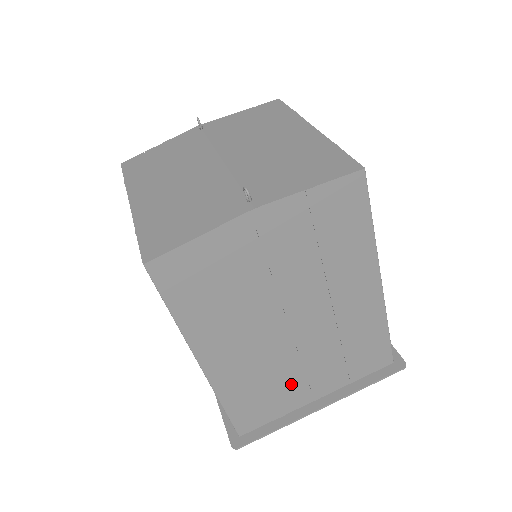
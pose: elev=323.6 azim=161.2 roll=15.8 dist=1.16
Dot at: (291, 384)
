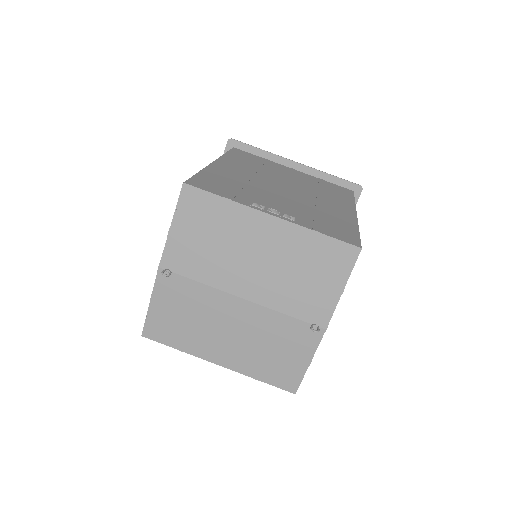
Dot at: occluded
